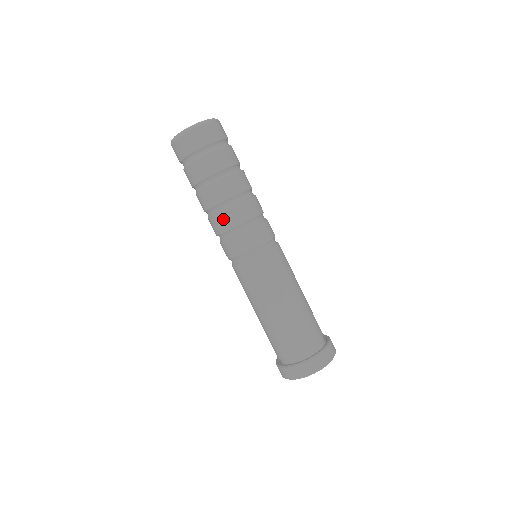
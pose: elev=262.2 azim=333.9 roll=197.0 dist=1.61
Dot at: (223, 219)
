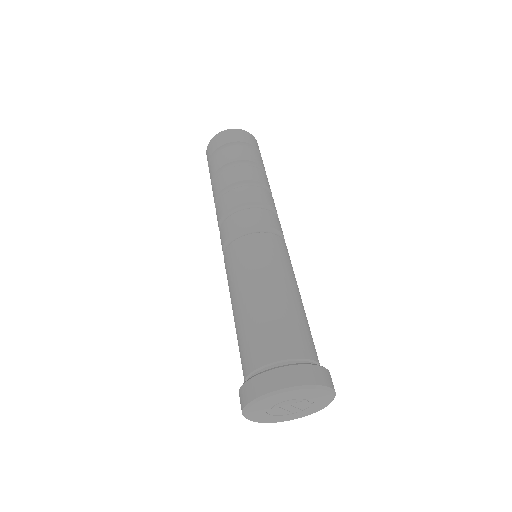
Dot at: (218, 211)
